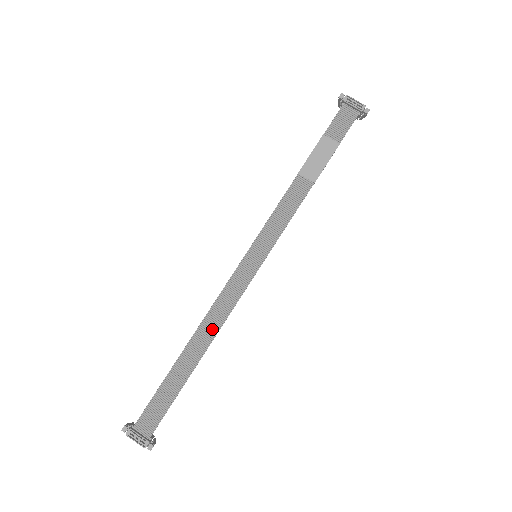
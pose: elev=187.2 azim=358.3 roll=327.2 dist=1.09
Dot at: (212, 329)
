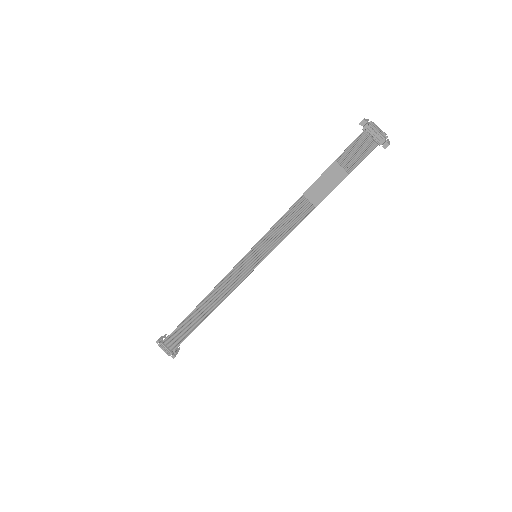
Dot at: (217, 299)
